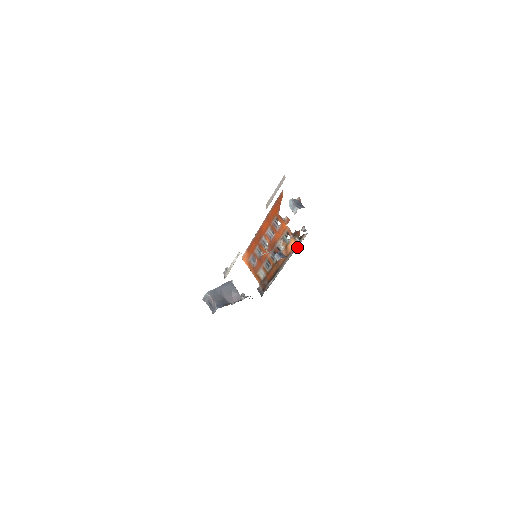
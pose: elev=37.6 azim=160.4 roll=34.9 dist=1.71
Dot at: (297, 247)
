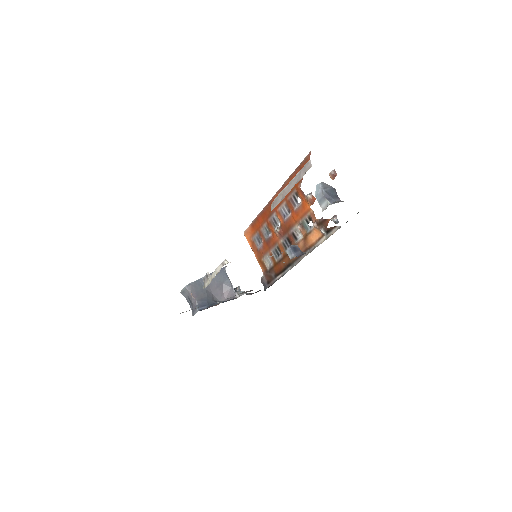
Dot at: (321, 242)
